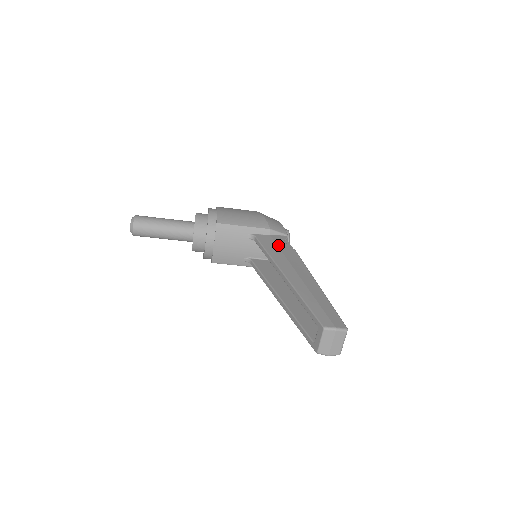
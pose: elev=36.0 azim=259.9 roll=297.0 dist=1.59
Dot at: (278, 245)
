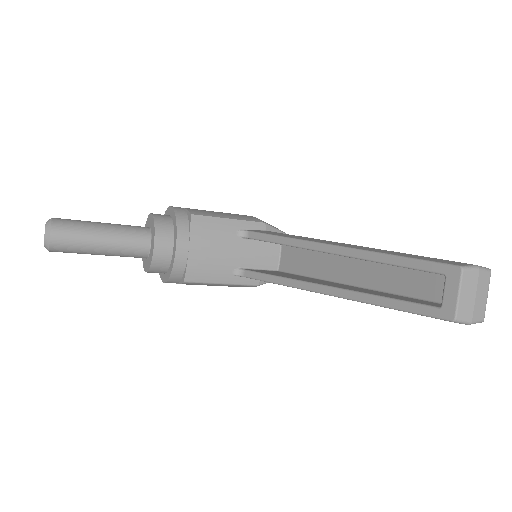
Dot at: (287, 234)
